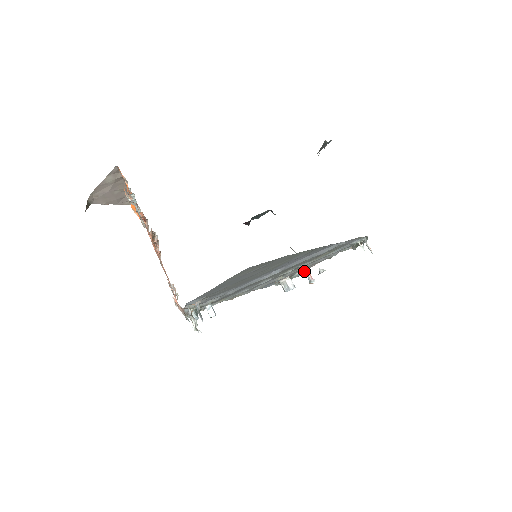
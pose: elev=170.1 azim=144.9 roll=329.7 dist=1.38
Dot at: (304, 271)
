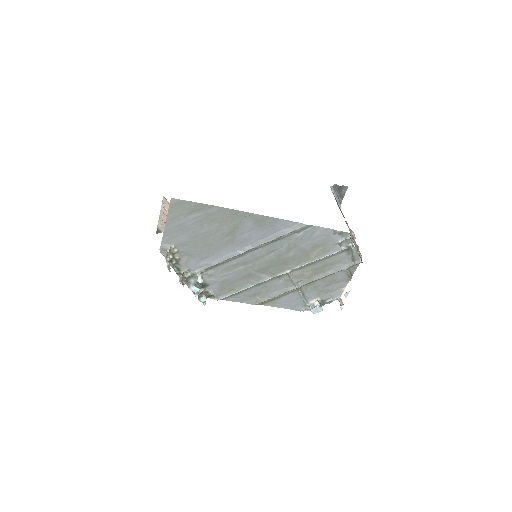
Dot at: (336, 298)
